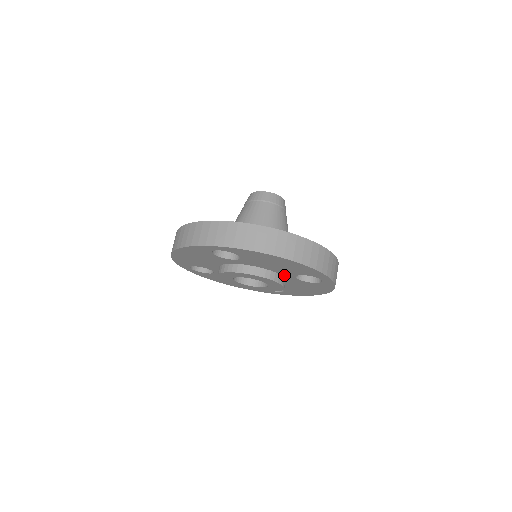
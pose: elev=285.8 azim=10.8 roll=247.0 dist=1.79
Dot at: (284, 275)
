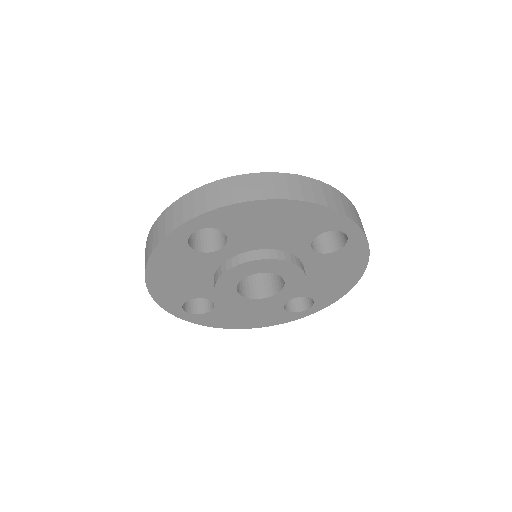
Dot at: (296, 252)
